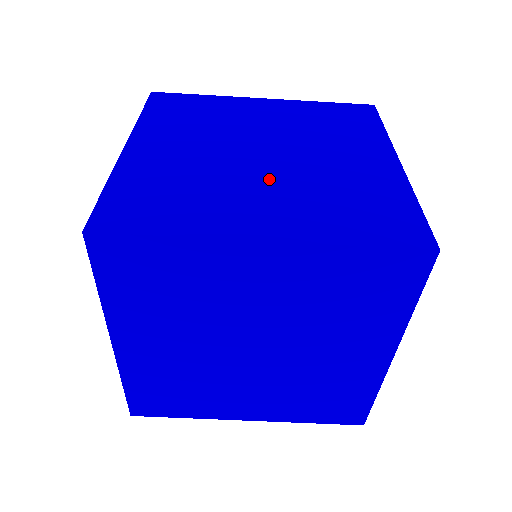
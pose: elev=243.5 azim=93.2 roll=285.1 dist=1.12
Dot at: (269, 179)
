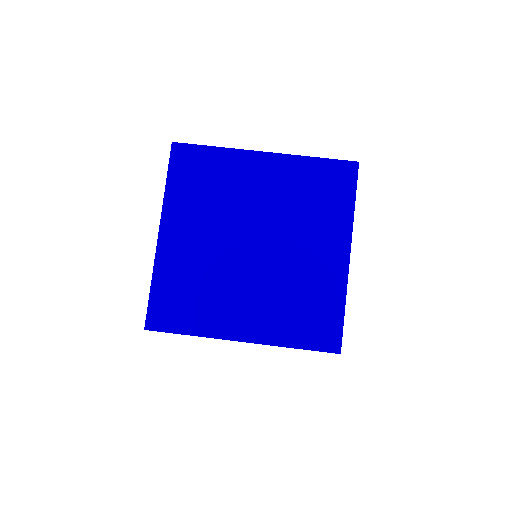
Dot at: occluded
